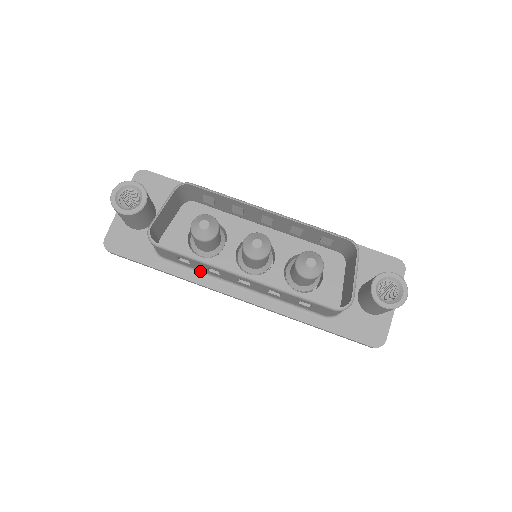
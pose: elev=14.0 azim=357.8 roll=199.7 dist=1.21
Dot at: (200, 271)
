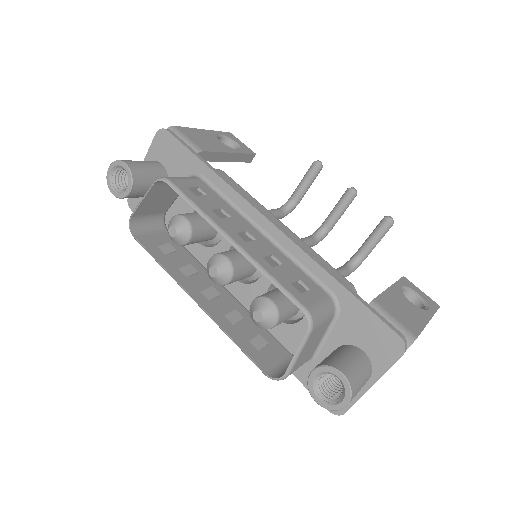
Dot at: (192, 258)
